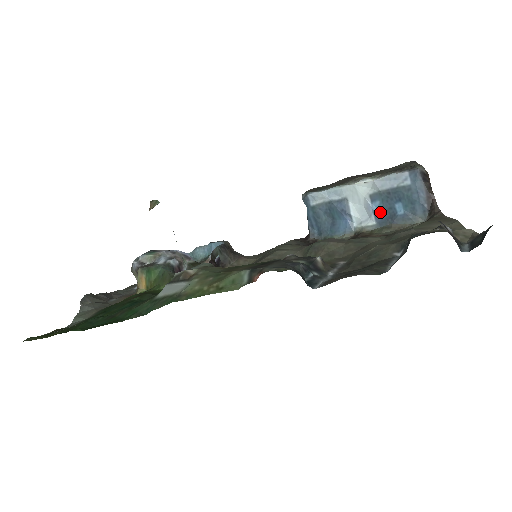
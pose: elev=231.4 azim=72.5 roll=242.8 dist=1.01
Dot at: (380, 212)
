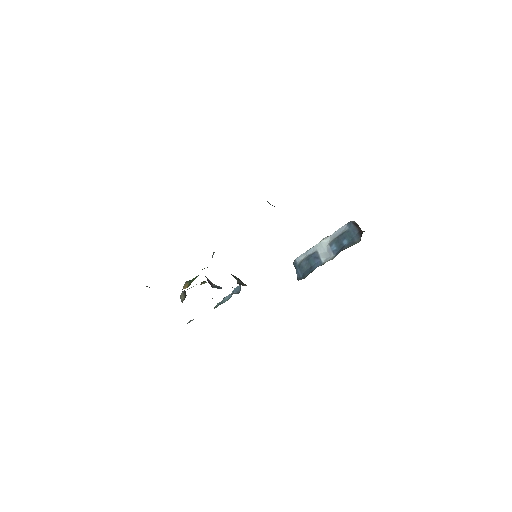
Dot at: (336, 249)
